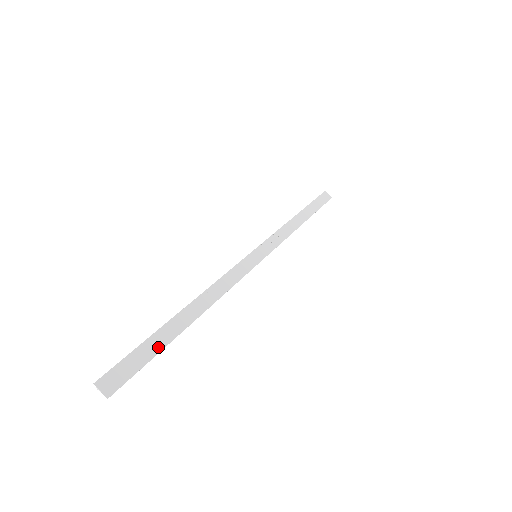
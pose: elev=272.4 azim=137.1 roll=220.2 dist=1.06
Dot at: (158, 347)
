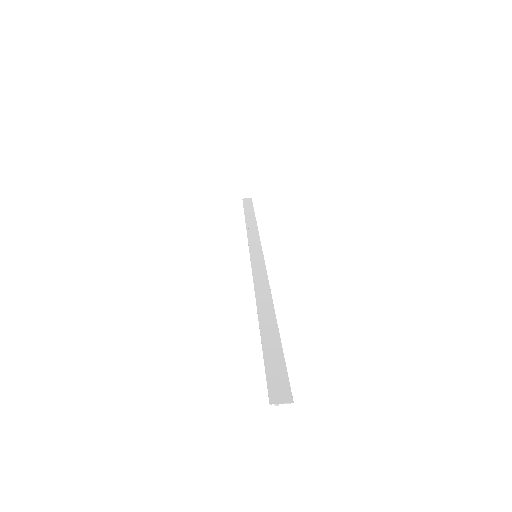
Dot at: (277, 347)
